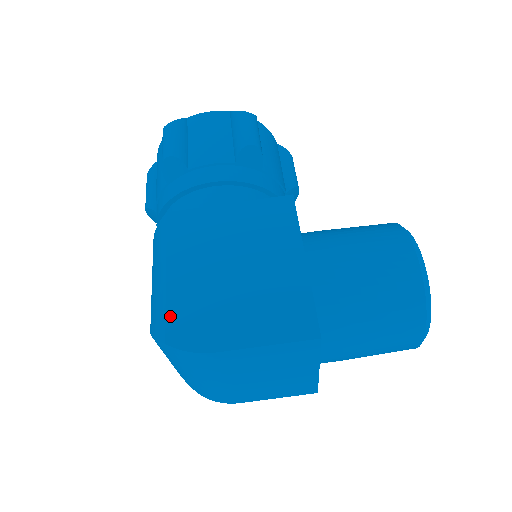
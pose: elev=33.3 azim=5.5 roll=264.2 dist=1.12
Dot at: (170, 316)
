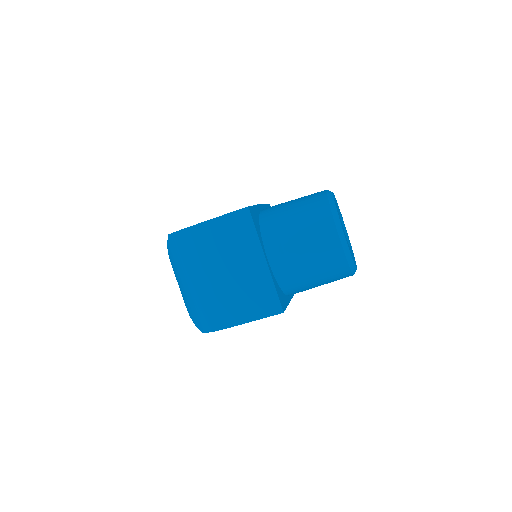
Dot at: occluded
